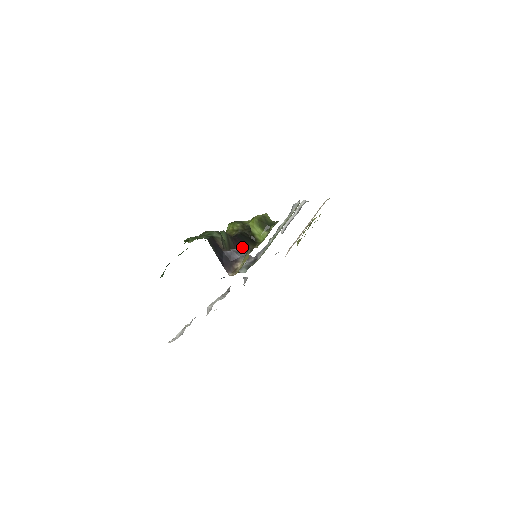
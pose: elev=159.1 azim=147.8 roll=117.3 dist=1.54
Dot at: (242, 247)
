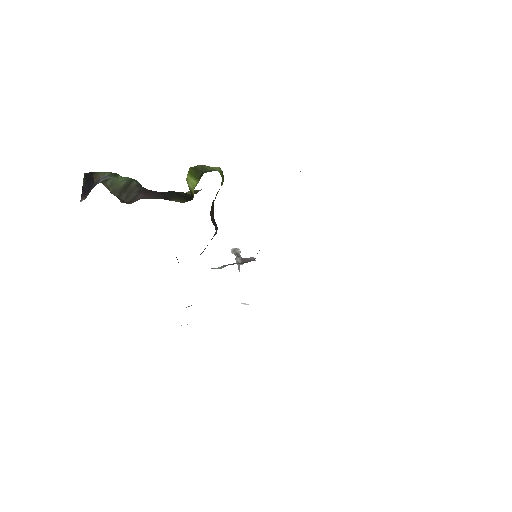
Dot at: (155, 197)
